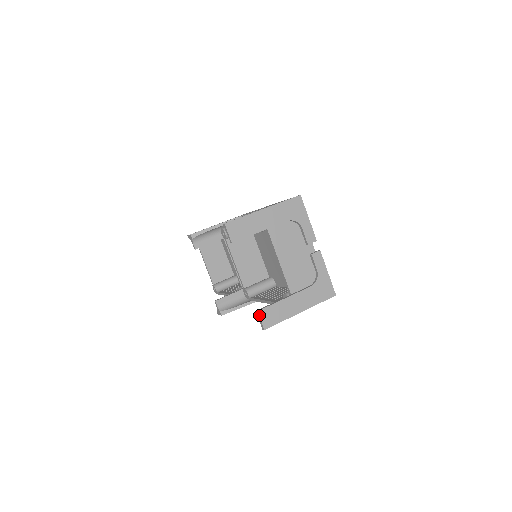
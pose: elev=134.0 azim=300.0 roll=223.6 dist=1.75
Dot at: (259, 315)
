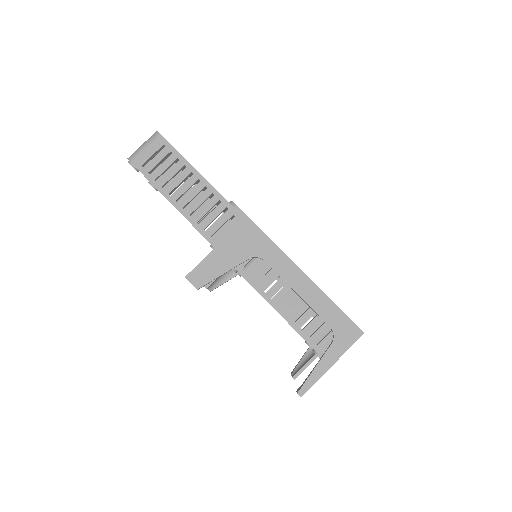
Dot at: (294, 379)
